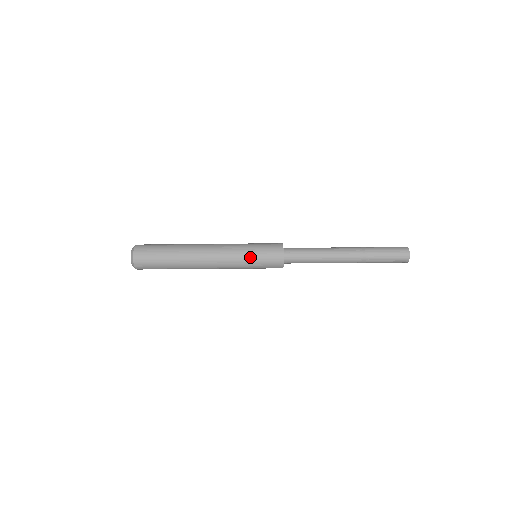
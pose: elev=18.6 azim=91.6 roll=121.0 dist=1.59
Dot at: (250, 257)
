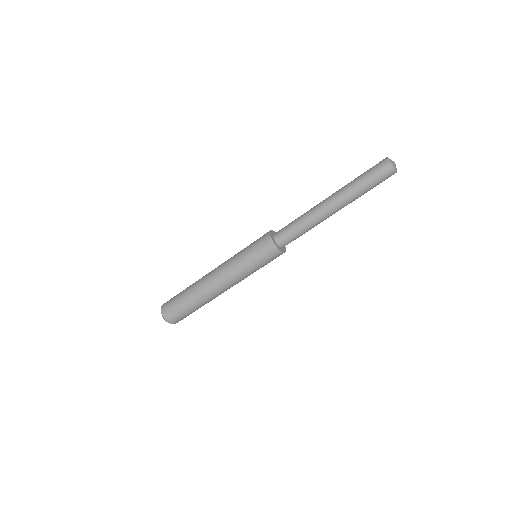
Dot at: (244, 253)
